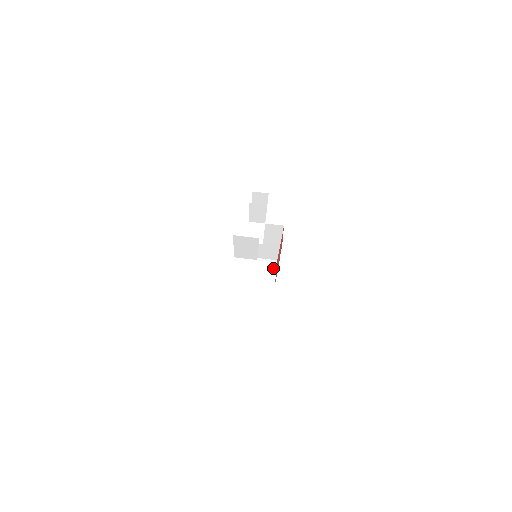
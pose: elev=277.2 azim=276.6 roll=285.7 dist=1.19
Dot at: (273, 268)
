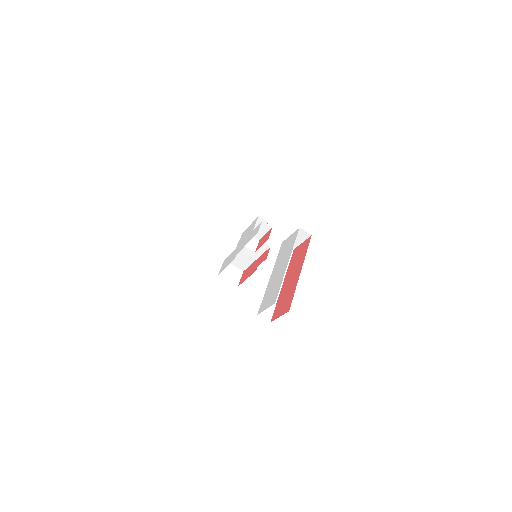
Dot at: (239, 275)
